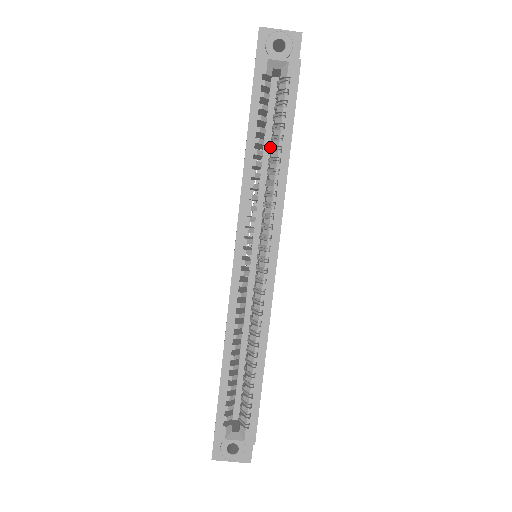
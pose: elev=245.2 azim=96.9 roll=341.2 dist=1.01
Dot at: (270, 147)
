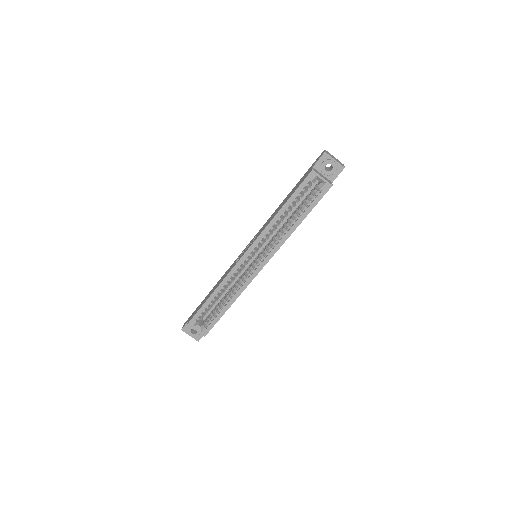
Dot at: occluded
